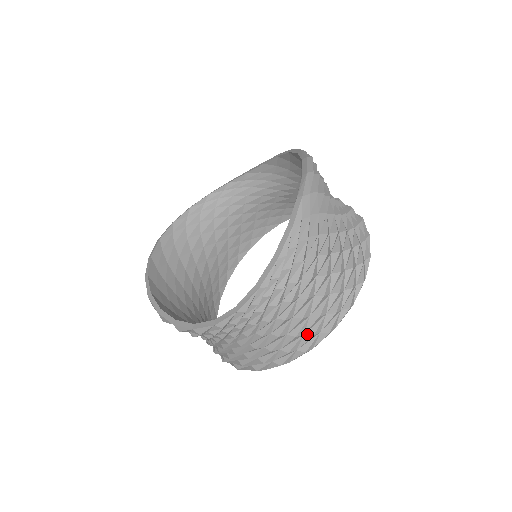
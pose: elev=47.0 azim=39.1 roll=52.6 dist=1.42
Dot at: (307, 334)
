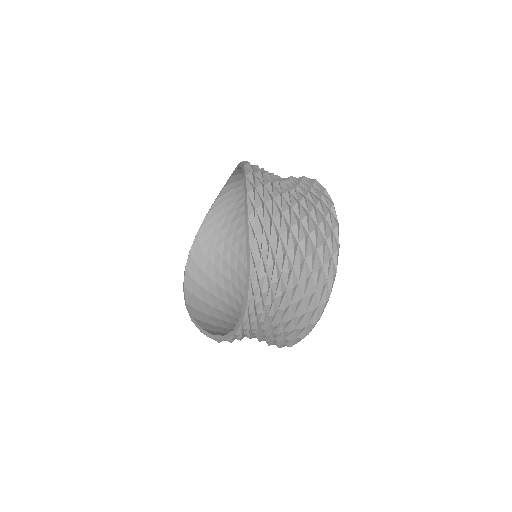
Dot at: (308, 311)
